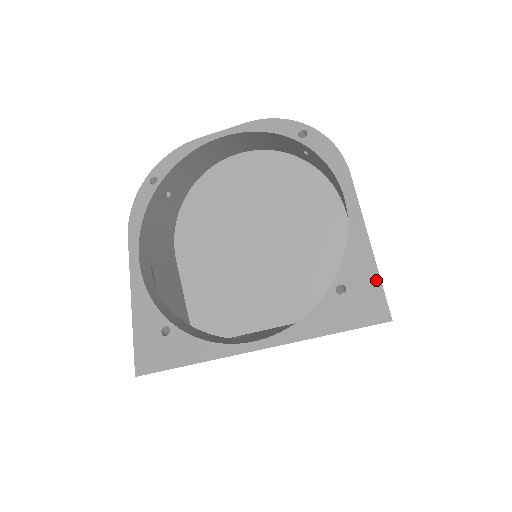
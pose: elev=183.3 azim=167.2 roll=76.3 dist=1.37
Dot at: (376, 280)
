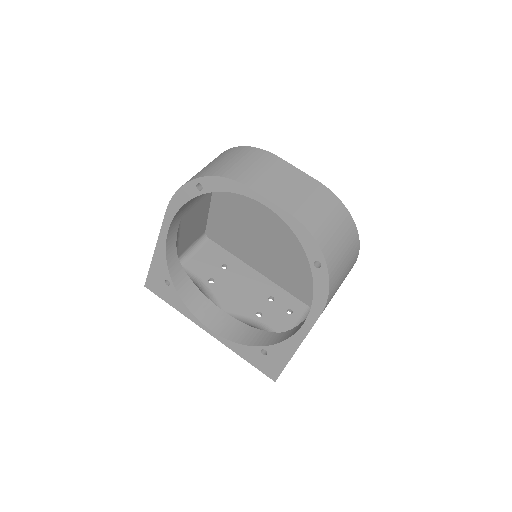
Dot at: (283, 365)
